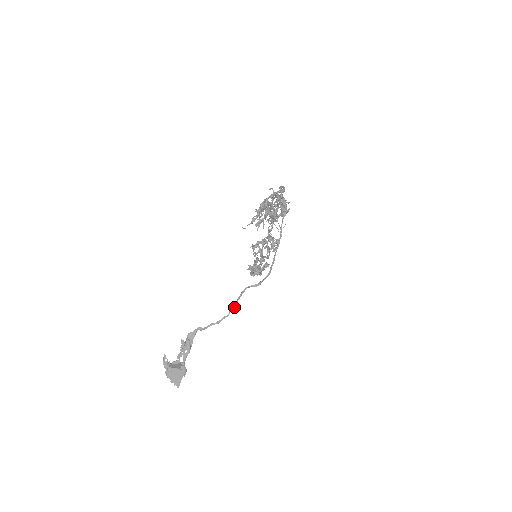
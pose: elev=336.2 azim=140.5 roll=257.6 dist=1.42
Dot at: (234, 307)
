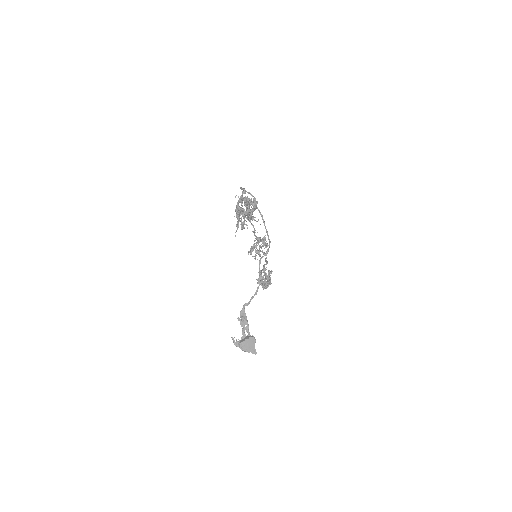
Dot at: (260, 277)
